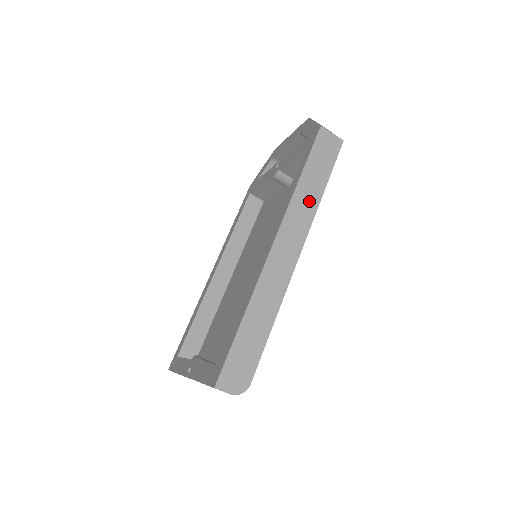
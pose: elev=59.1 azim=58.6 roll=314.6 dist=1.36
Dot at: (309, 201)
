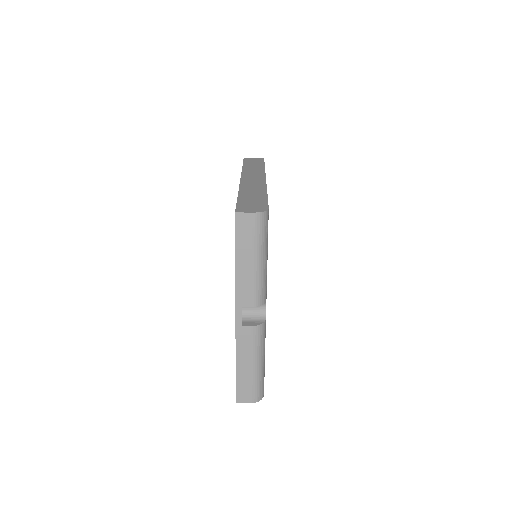
Dot at: (256, 169)
